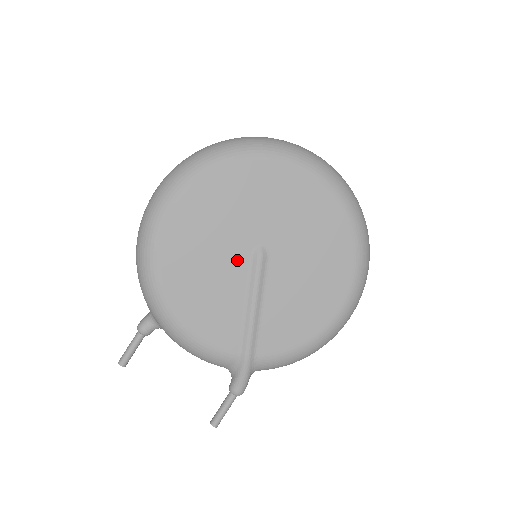
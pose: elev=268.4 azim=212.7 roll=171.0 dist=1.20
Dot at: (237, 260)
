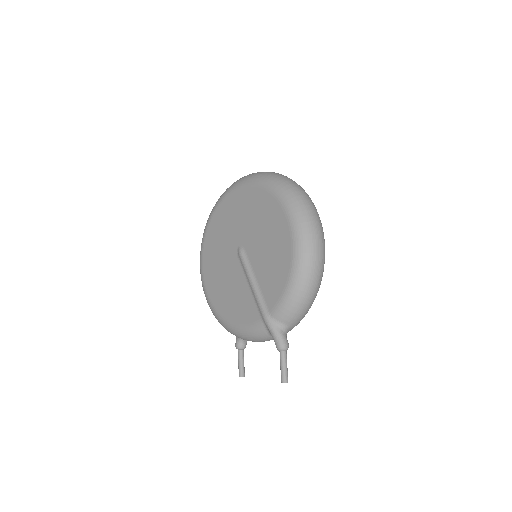
Dot at: (234, 265)
